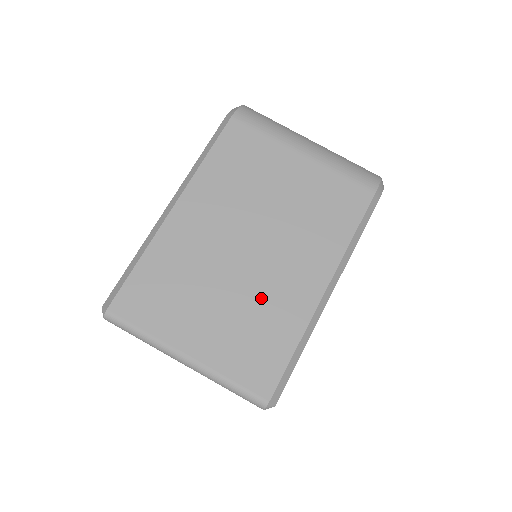
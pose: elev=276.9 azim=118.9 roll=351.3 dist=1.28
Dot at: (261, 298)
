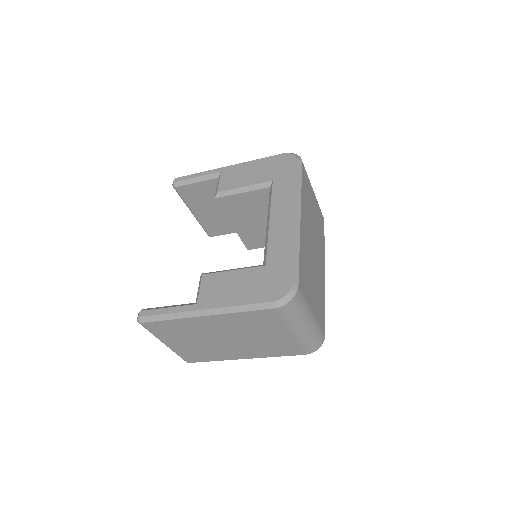
Dot at: (214, 349)
